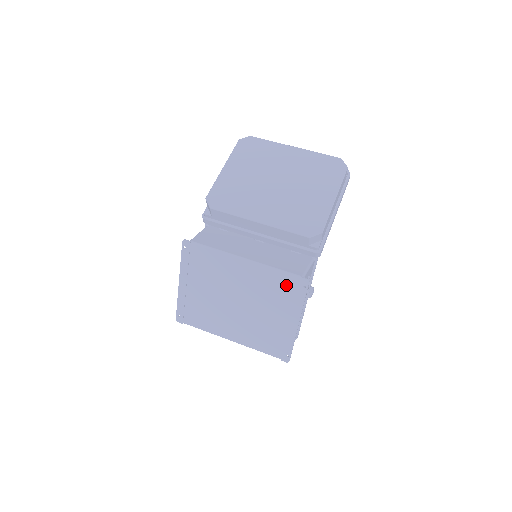
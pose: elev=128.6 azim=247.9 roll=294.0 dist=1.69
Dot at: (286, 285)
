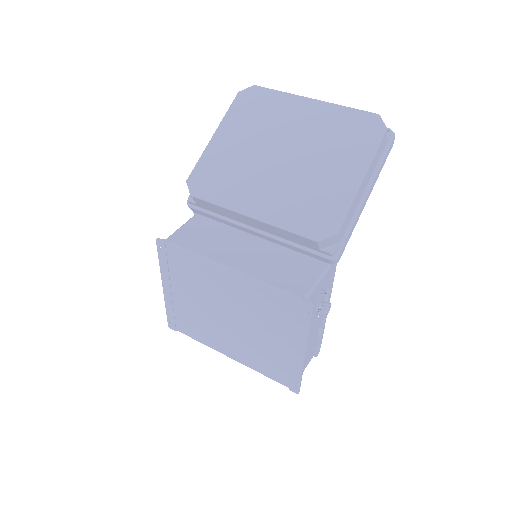
Dot at: (284, 306)
